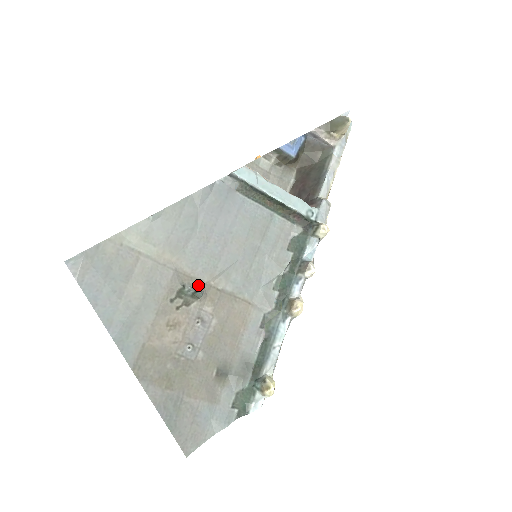
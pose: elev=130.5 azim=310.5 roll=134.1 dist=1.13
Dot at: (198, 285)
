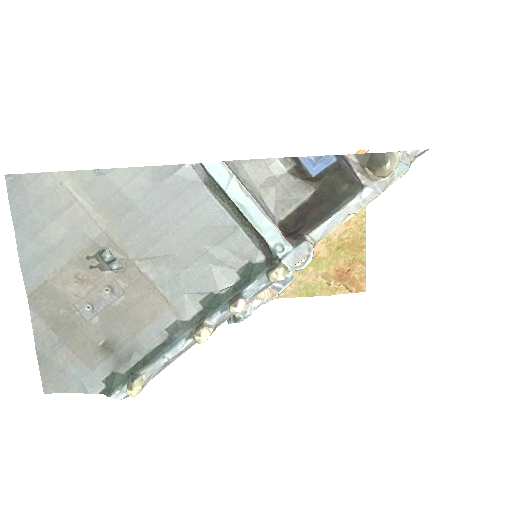
Dot at: (121, 257)
